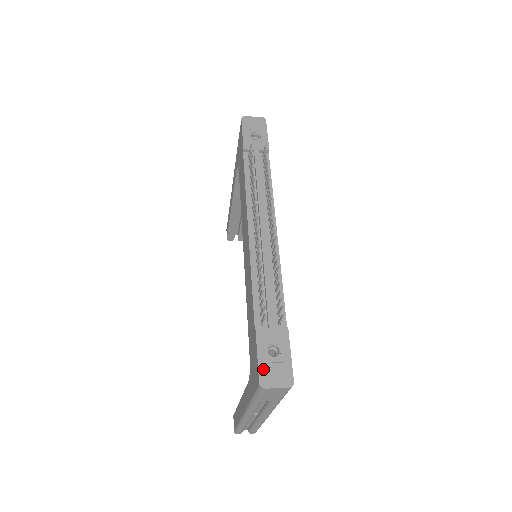
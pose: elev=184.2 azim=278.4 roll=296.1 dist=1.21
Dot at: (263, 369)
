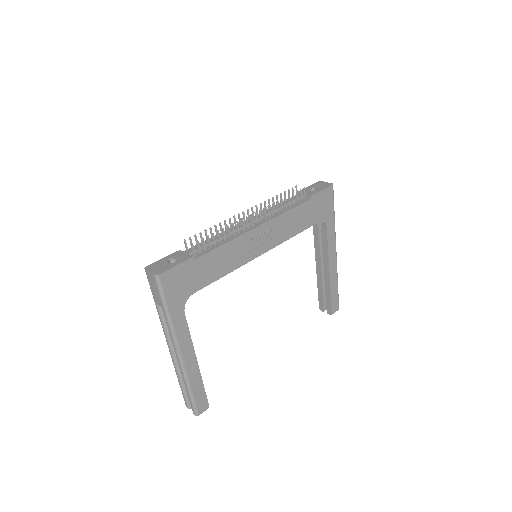
Dot at: (156, 263)
